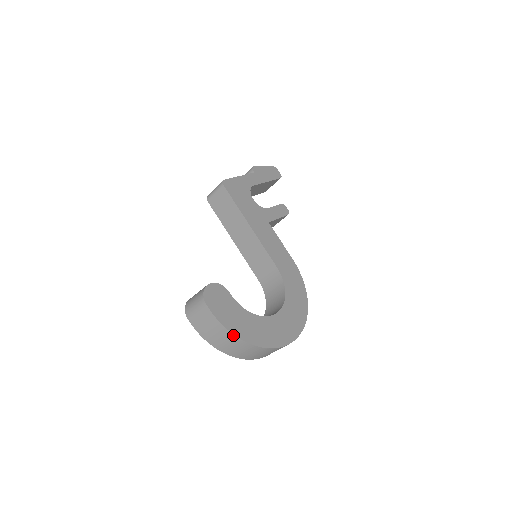
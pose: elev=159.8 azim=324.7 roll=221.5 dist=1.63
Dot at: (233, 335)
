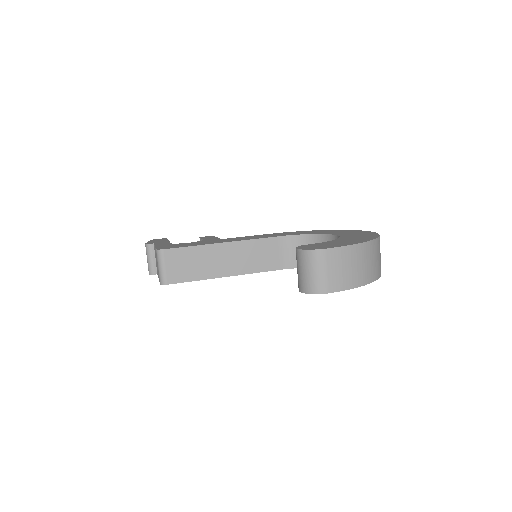
Dot at: (365, 244)
